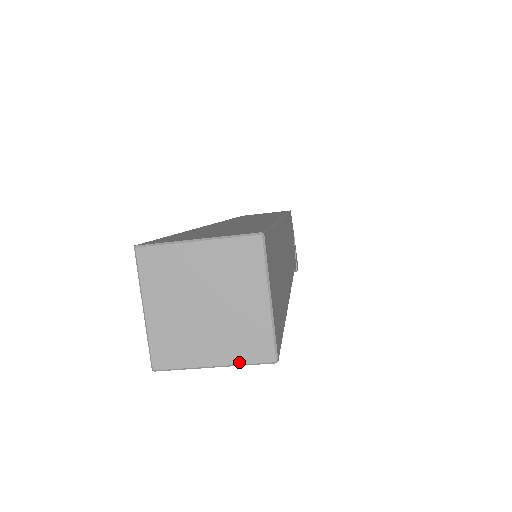
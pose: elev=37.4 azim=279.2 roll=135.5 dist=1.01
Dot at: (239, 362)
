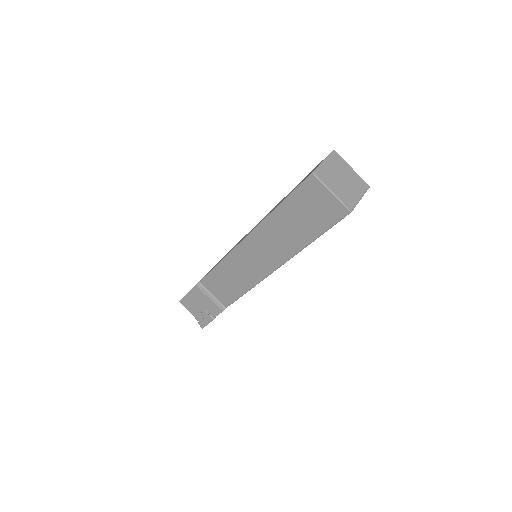
Dot at: (341, 200)
